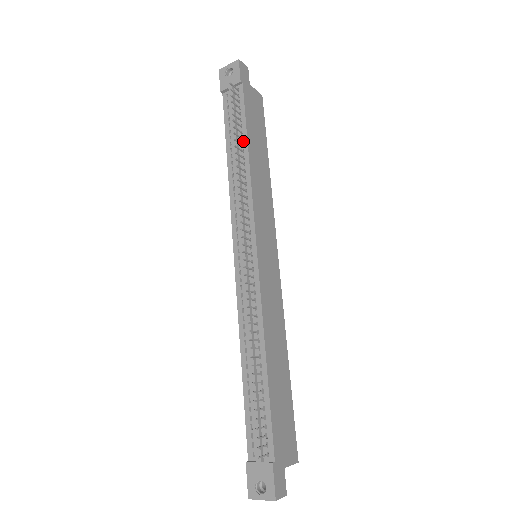
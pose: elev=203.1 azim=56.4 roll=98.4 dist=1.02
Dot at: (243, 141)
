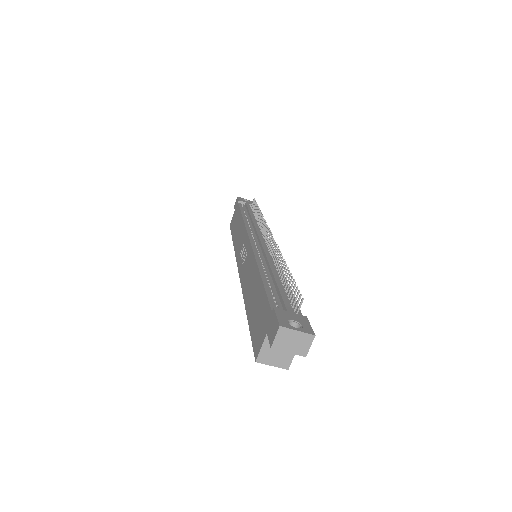
Dot at: occluded
